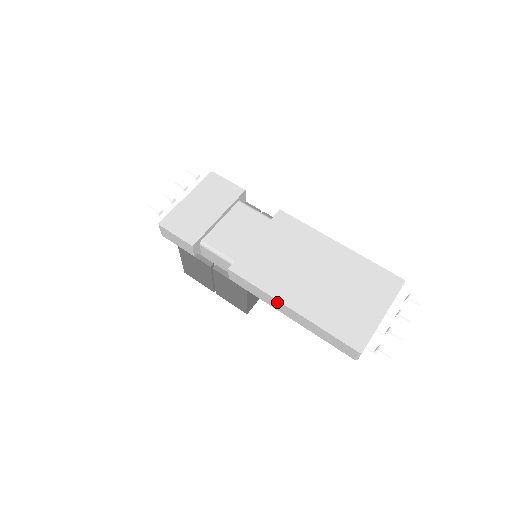
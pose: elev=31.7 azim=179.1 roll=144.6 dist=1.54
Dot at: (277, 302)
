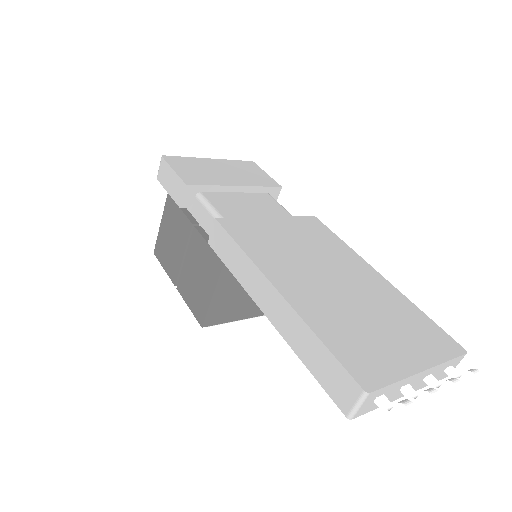
Dot at: (260, 278)
